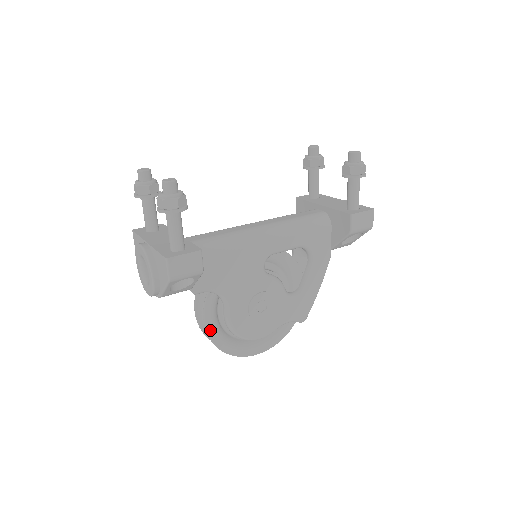
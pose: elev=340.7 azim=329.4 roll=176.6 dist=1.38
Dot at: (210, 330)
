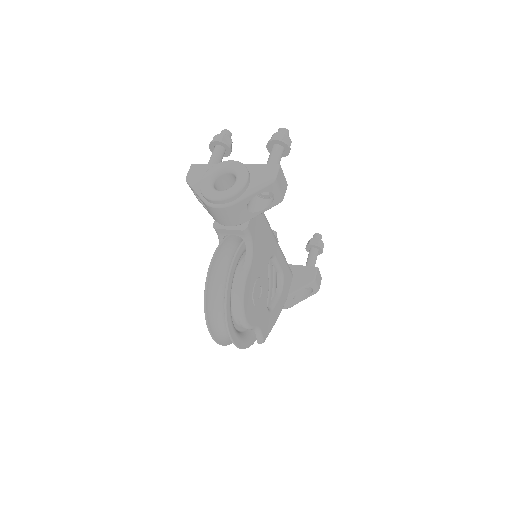
Dot at: (231, 276)
